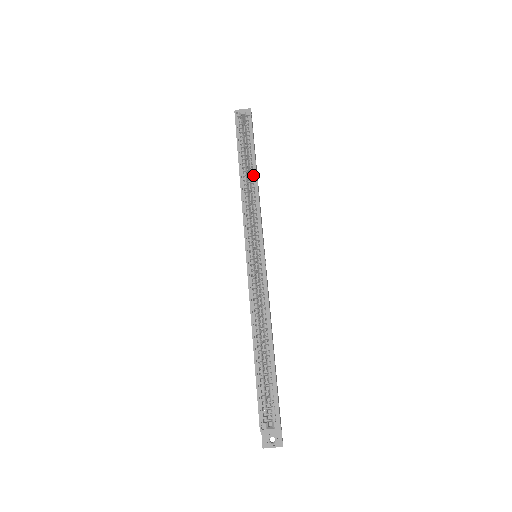
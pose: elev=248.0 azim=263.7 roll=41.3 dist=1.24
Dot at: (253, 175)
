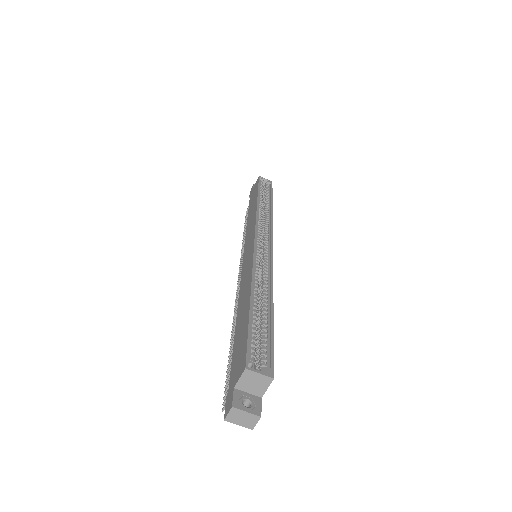
Dot at: (268, 209)
